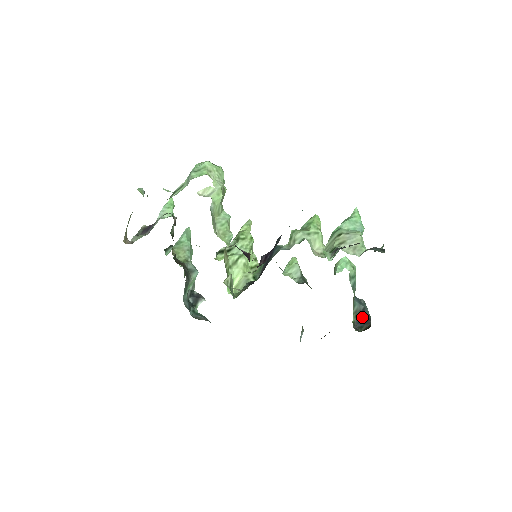
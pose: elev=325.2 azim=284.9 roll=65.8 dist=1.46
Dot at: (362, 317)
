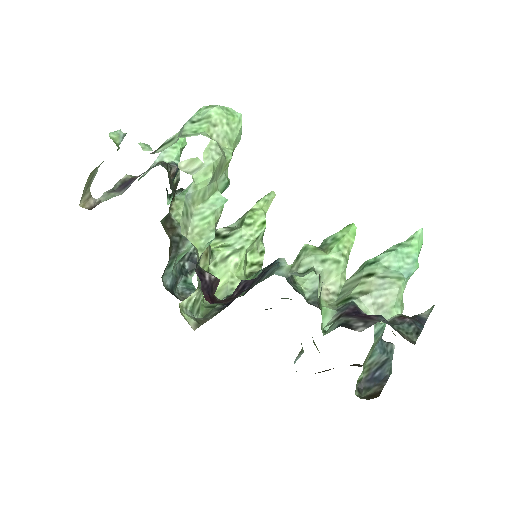
Dot at: (377, 372)
